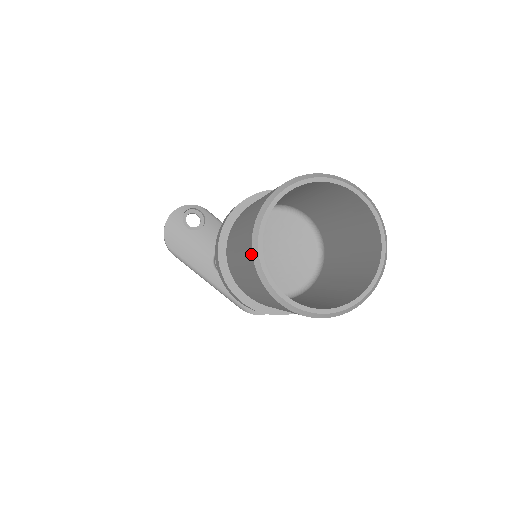
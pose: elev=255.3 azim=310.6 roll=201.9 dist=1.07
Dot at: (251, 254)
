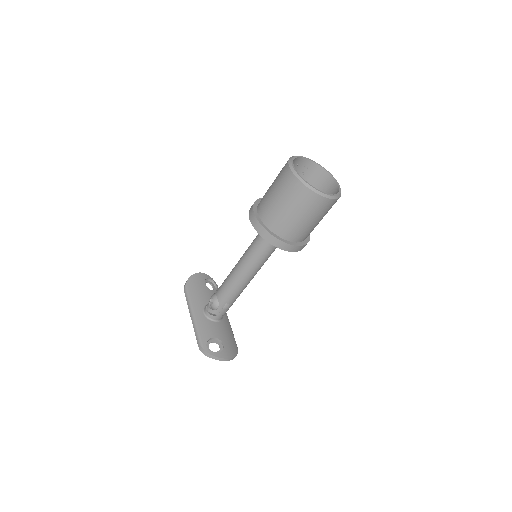
Dot at: occluded
